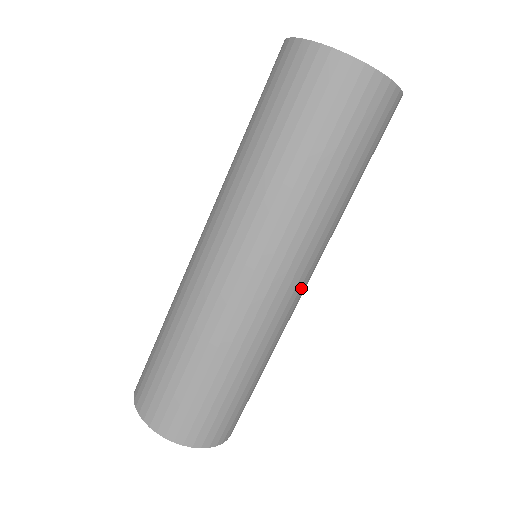
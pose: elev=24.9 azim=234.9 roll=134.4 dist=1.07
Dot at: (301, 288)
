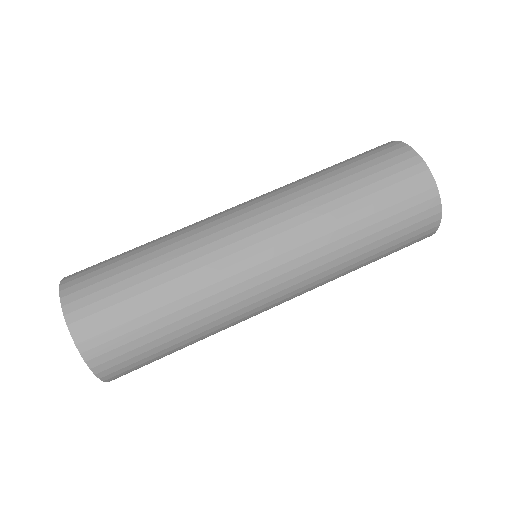
Dot at: (275, 300)
